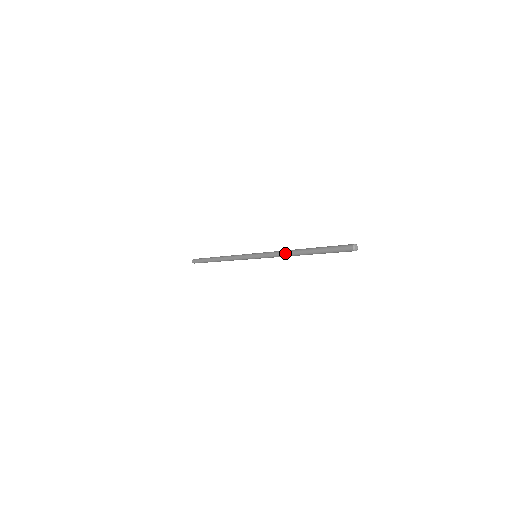
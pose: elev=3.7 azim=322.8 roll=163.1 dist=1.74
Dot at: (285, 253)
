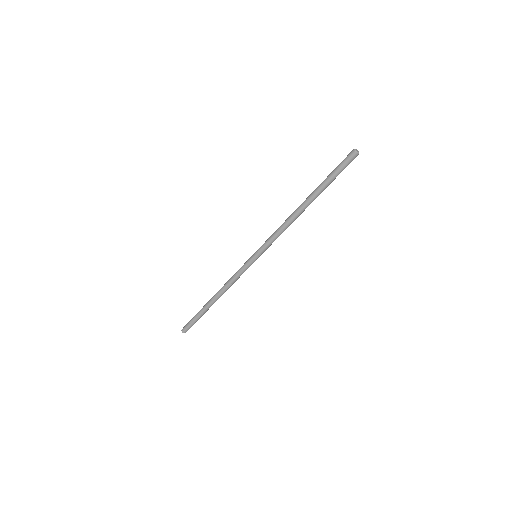
Dot at: (288, 218)
